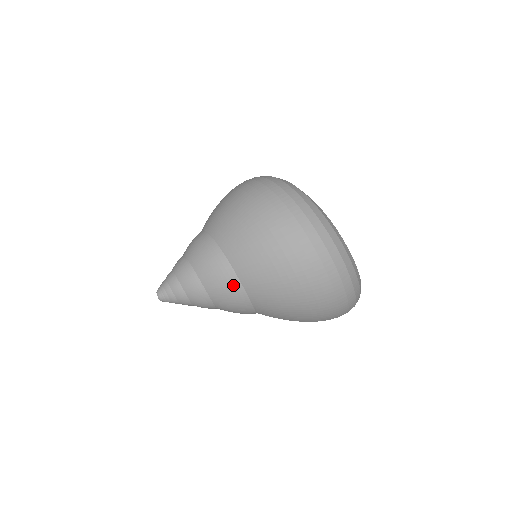
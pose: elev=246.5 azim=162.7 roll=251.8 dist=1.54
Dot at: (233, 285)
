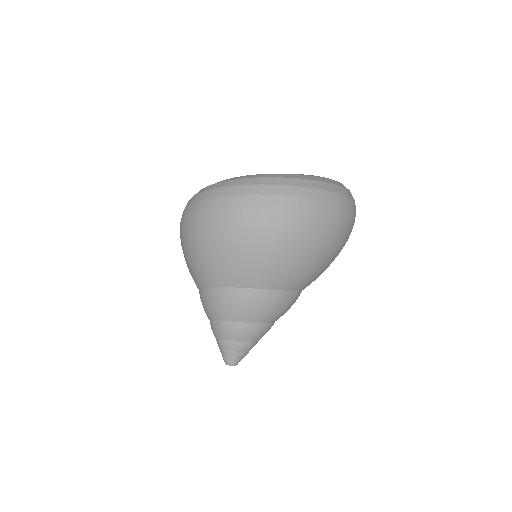
Dot at: (276, 298)
